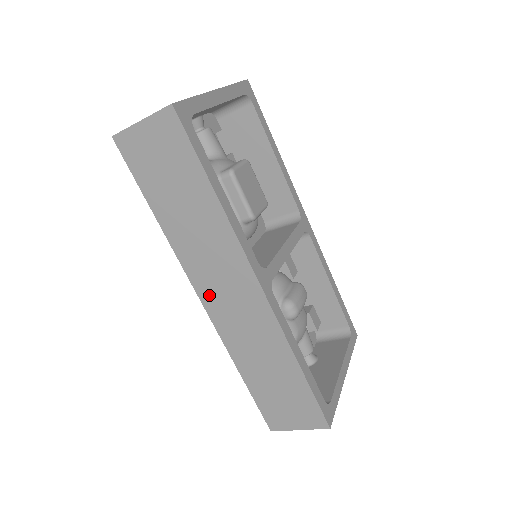
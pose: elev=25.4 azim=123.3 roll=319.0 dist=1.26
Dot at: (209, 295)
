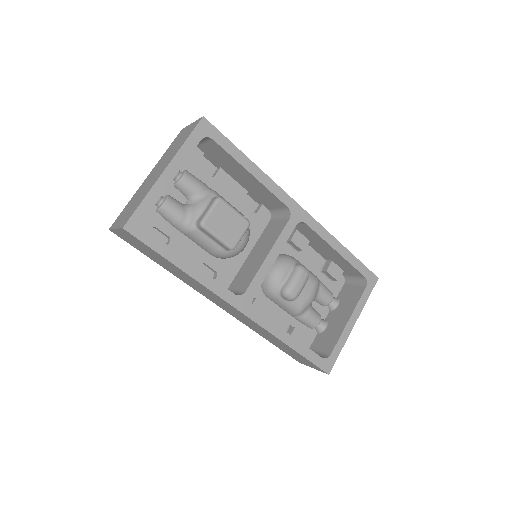
Dot at: (217, 304)
